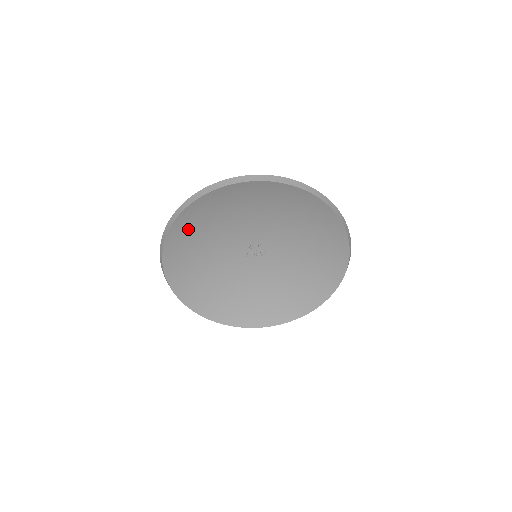
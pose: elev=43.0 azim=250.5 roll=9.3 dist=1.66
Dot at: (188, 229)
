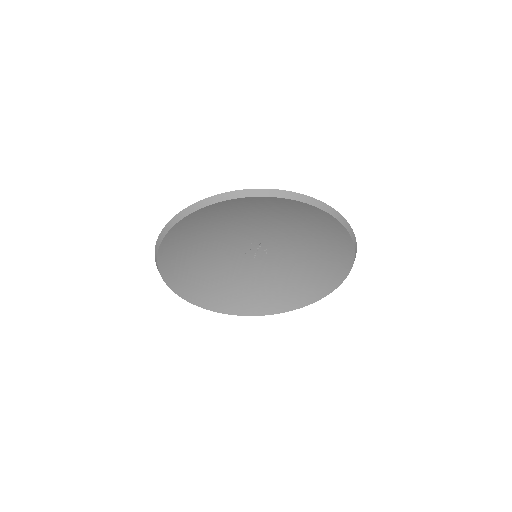
Dot at: (180, 240)
